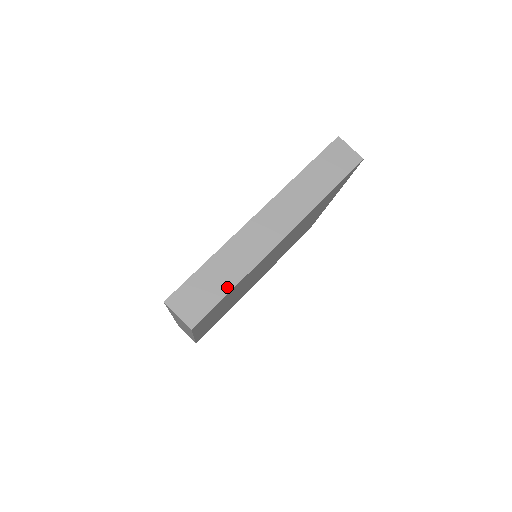
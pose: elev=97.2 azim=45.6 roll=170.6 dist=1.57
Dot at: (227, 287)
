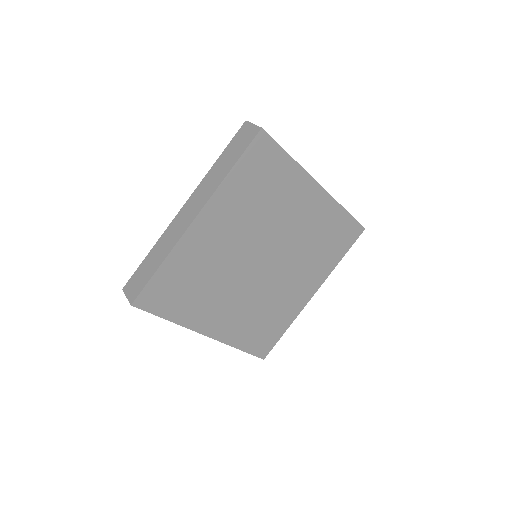
Dot at: (286, 152)
